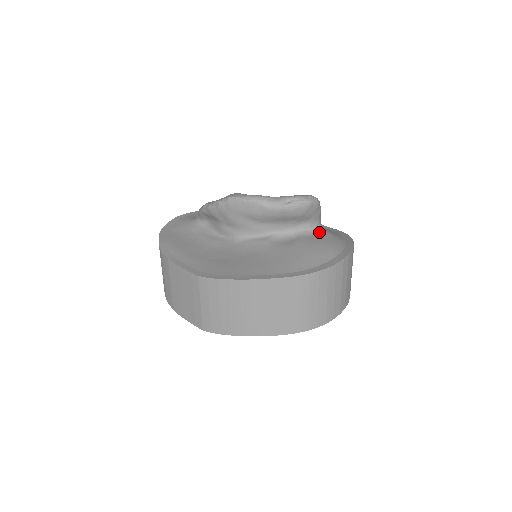
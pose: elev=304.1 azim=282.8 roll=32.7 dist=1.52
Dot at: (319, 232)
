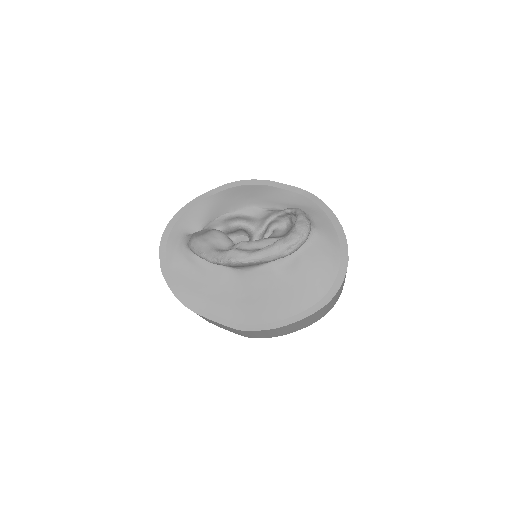
Dot at: (313, 237)
